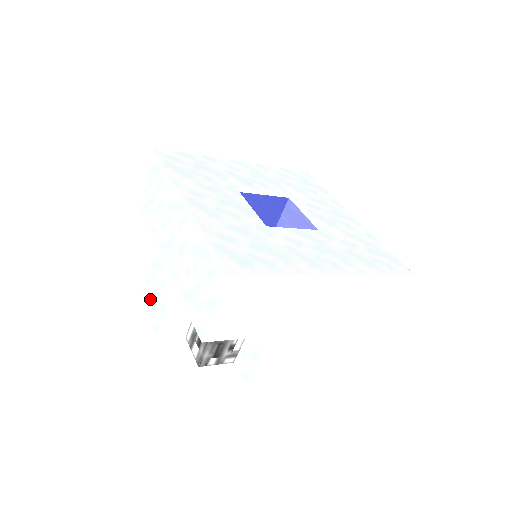
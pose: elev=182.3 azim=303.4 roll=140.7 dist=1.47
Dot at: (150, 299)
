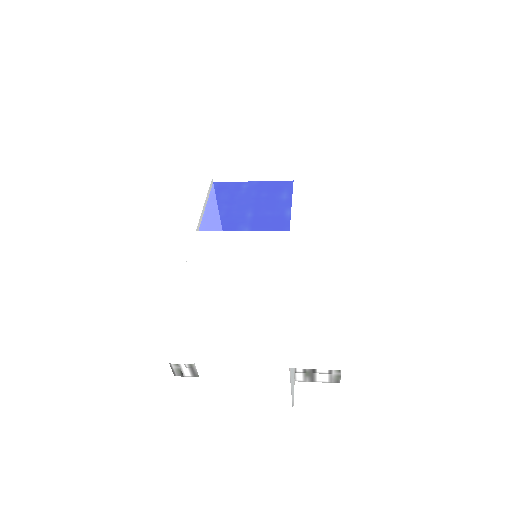
Dot at: occluded
